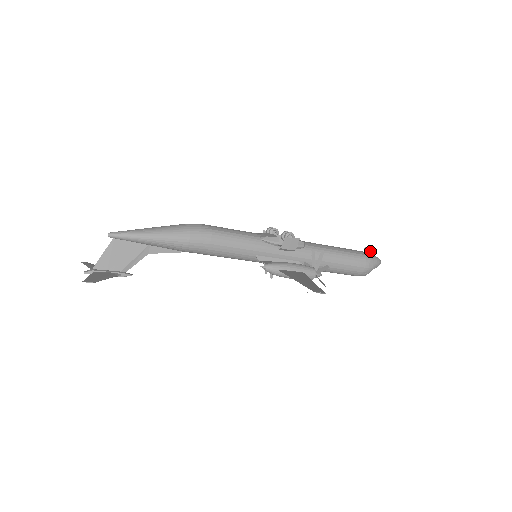
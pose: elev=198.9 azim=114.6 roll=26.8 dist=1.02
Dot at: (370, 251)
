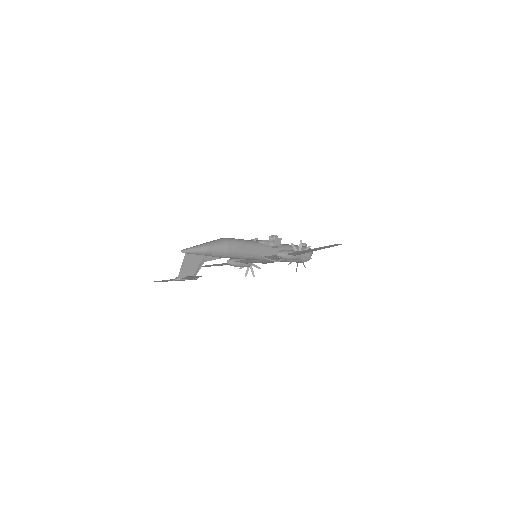
Dot at: (306, 245)
